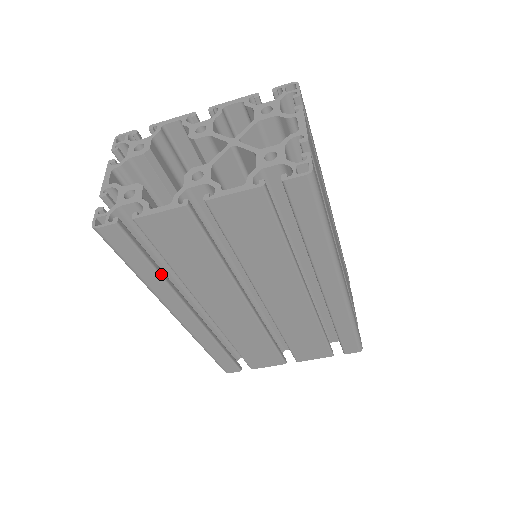
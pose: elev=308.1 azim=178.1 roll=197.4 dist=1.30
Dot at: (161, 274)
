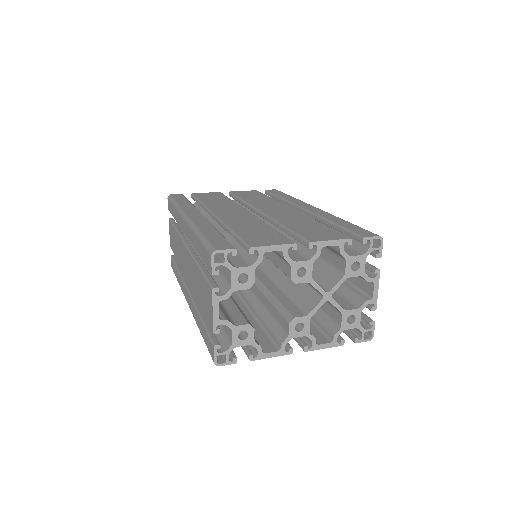
Dot at: occluded
